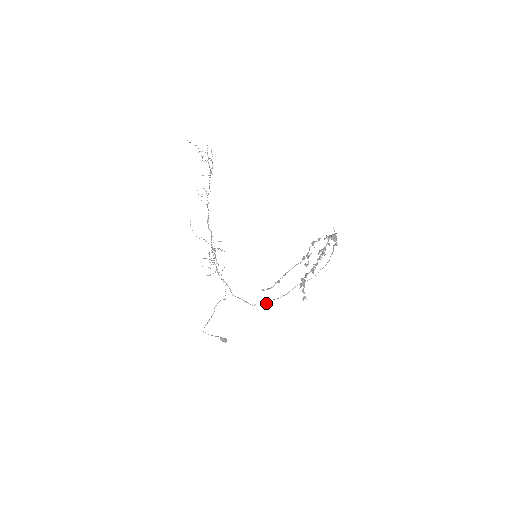
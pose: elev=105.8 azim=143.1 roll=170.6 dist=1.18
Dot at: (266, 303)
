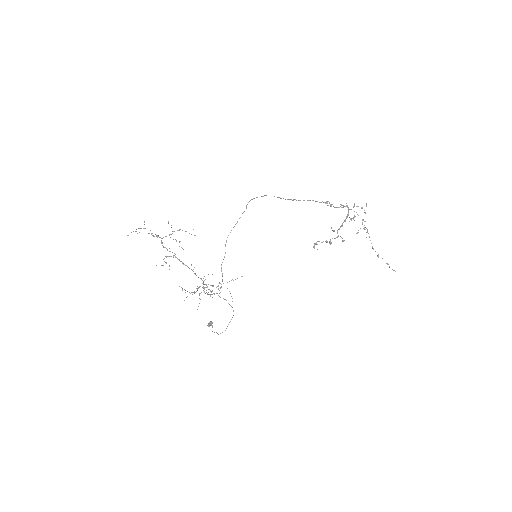
Dot at: (222, 274)
